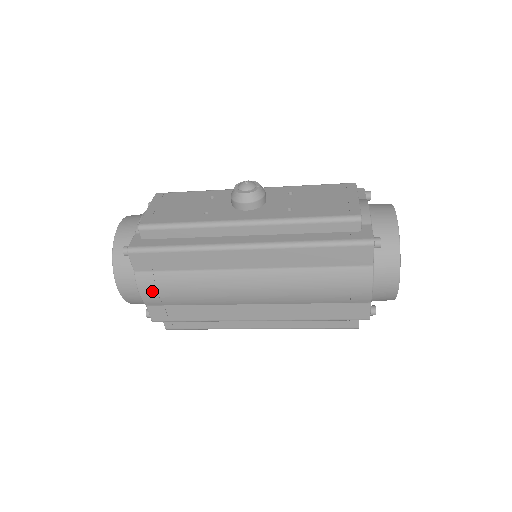
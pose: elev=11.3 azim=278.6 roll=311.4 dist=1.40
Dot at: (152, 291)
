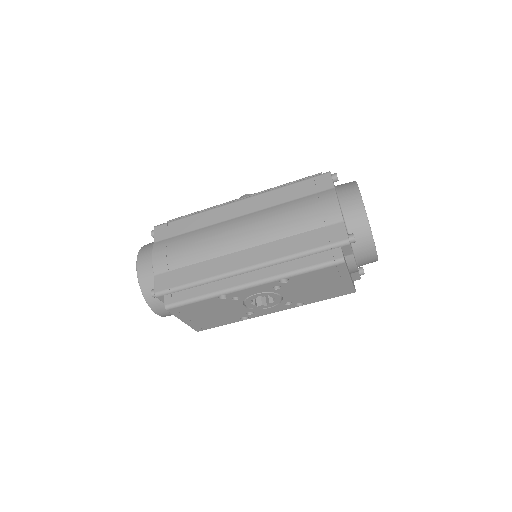
Dot at: (162, 253)
